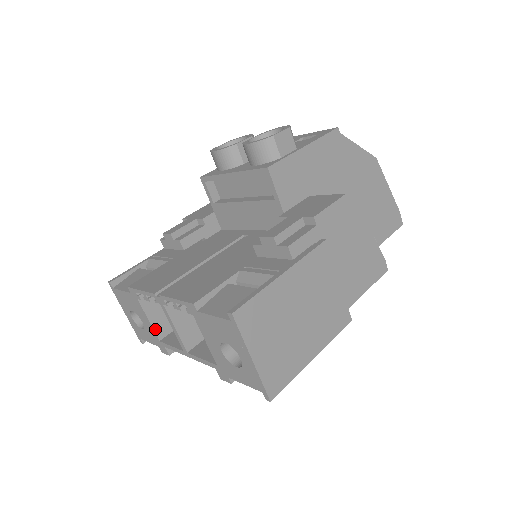
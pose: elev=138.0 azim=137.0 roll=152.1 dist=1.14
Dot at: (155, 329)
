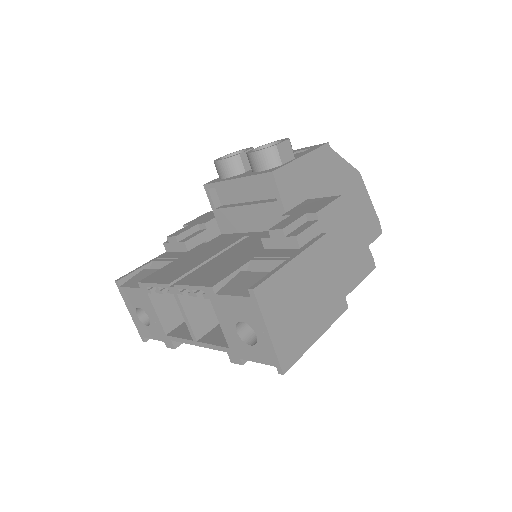
Dot at: (162, 323)
